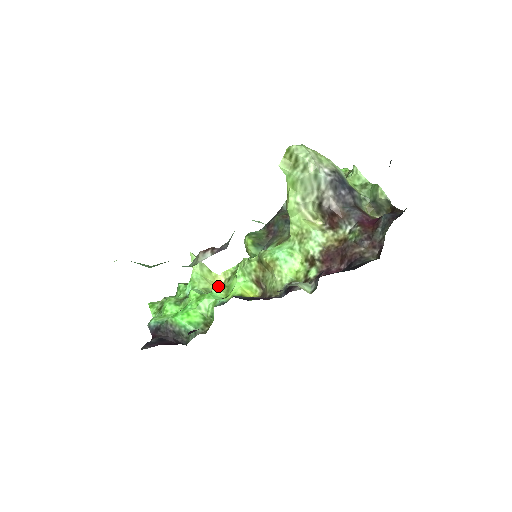
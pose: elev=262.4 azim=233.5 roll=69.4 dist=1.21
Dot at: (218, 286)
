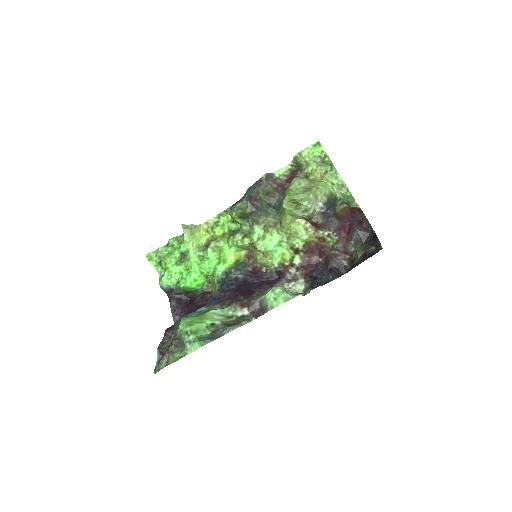
Dot at: (211, 249)
